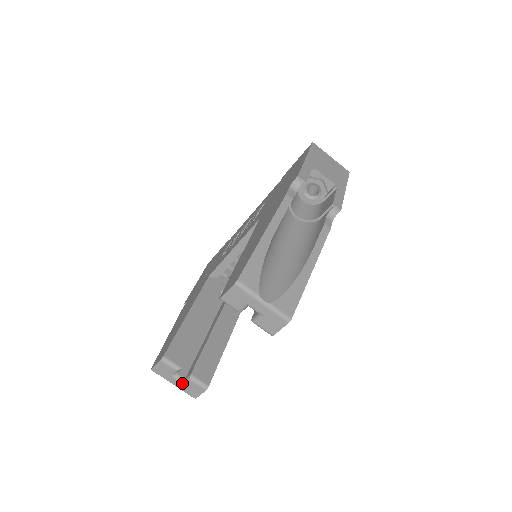
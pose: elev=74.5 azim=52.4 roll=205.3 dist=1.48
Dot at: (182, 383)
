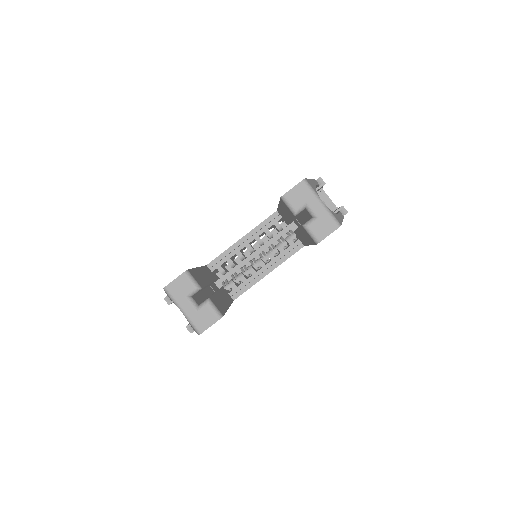
Dot at: (195, 308)
